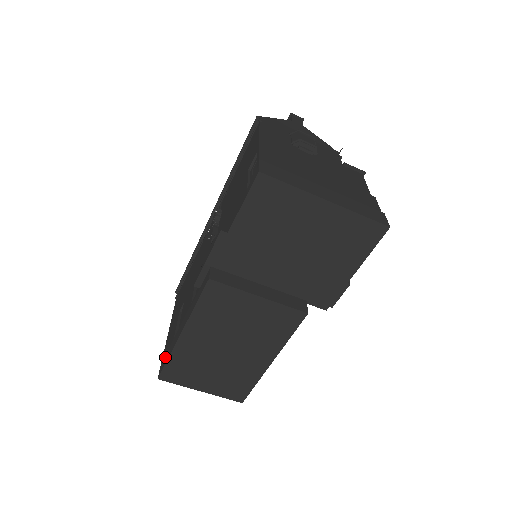
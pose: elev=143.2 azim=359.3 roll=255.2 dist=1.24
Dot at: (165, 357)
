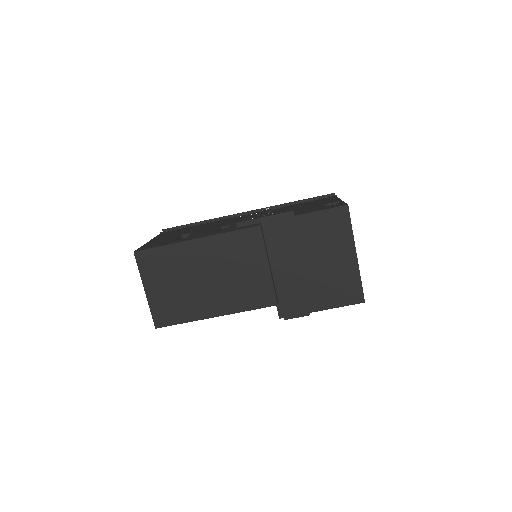
Dot at: (153, 245)
